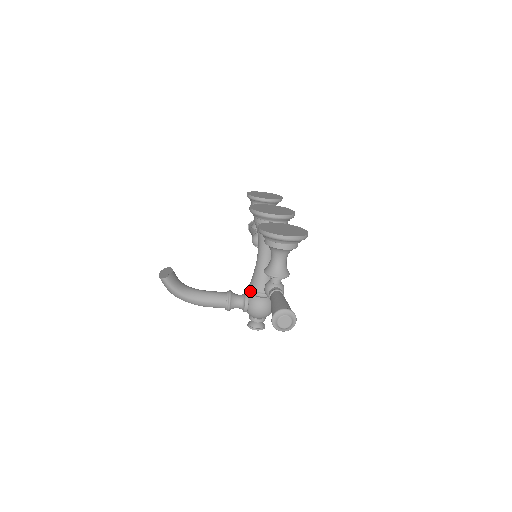
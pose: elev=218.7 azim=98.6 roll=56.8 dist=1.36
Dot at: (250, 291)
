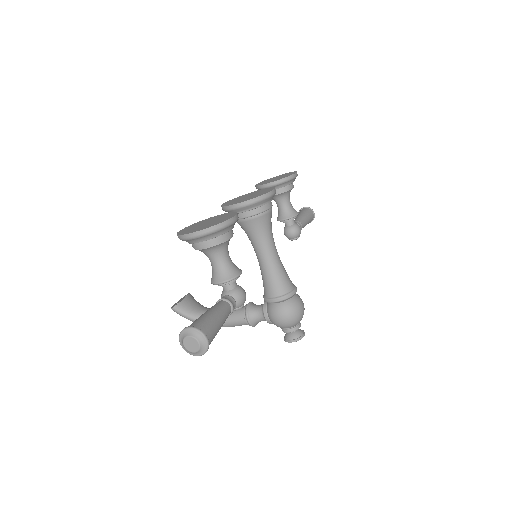
Dot at: occluded
